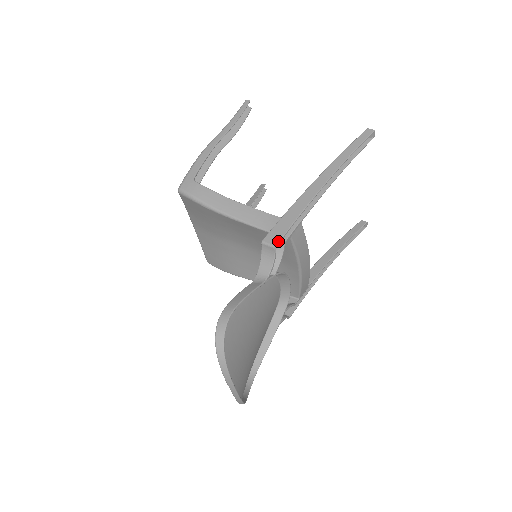
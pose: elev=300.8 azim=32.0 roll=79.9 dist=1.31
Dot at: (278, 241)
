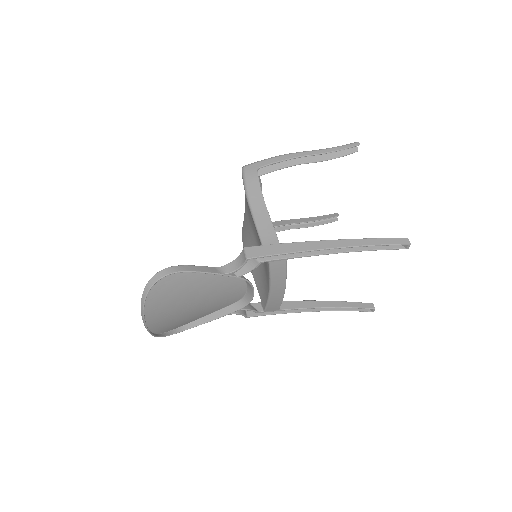
Dot at: (253, 257)
